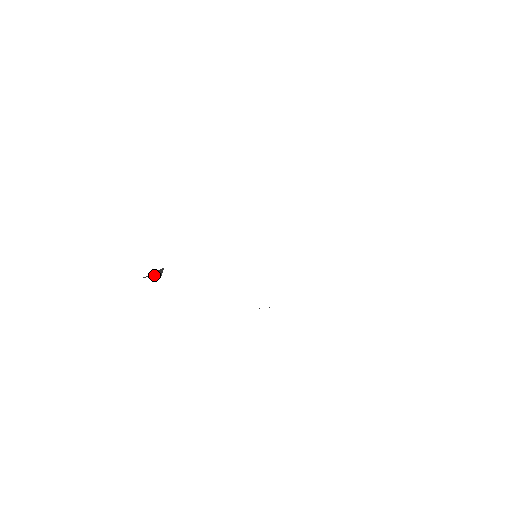
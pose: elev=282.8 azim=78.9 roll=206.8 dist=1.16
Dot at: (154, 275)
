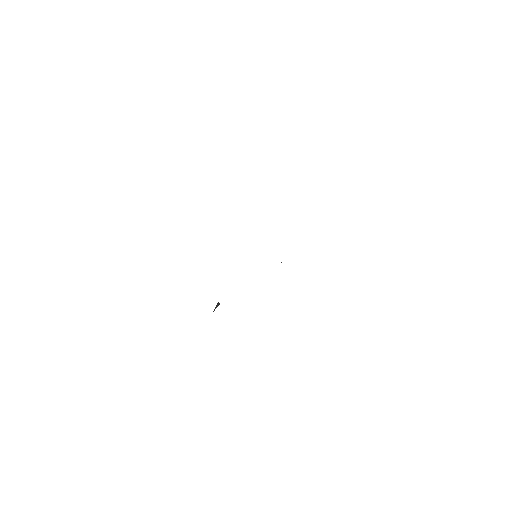
Dot at: occluded
